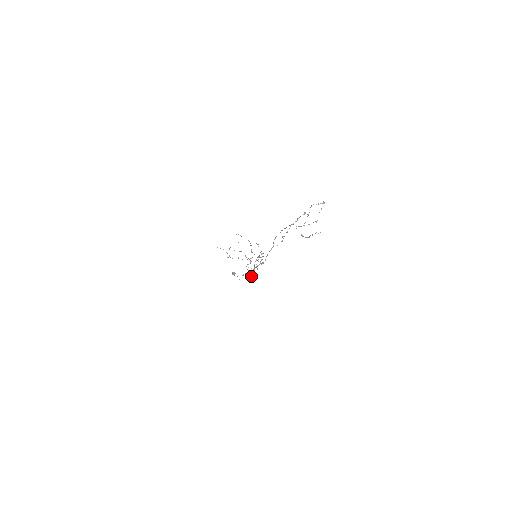
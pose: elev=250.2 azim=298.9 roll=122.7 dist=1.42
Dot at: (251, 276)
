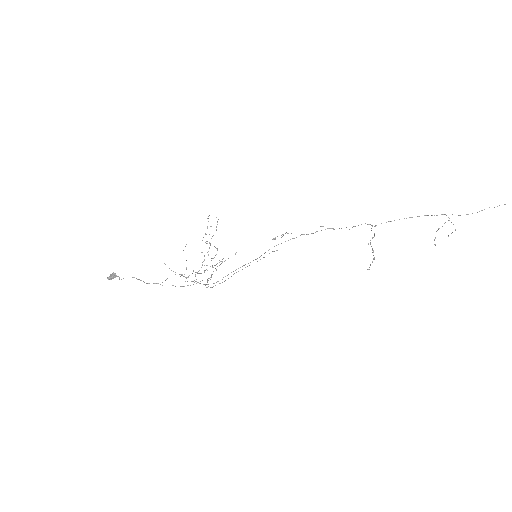
Dot at: (220, 264)
